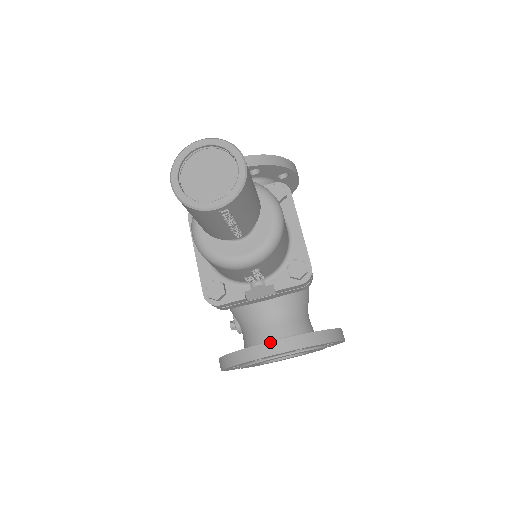
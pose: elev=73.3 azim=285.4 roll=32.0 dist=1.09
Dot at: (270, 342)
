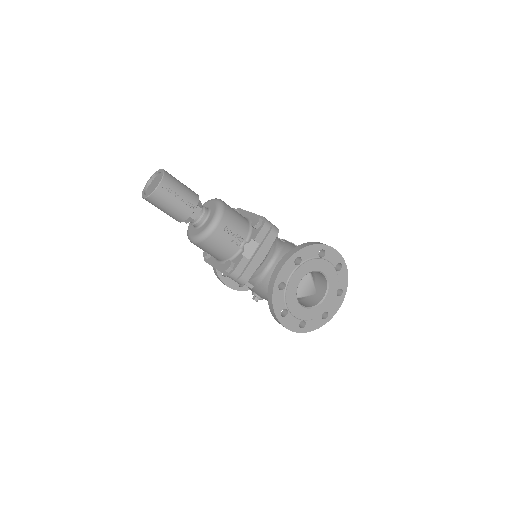
Dot at: (275, 267)
